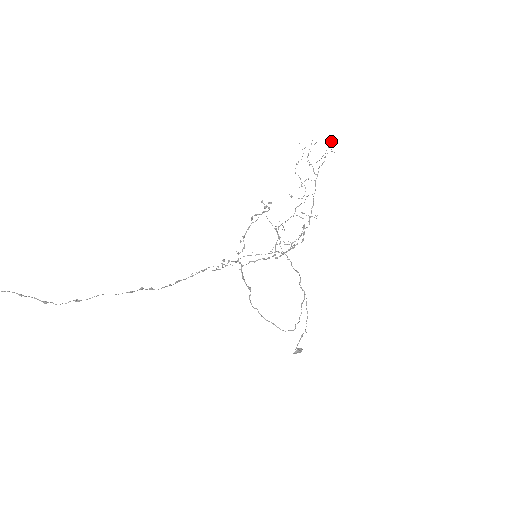
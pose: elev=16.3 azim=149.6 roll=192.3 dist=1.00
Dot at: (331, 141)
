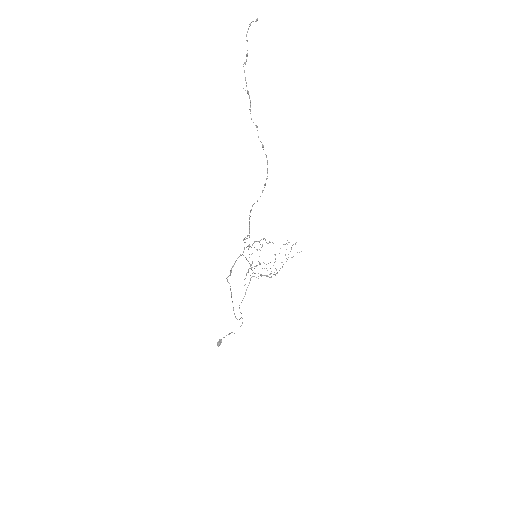
Dot at: occluded
